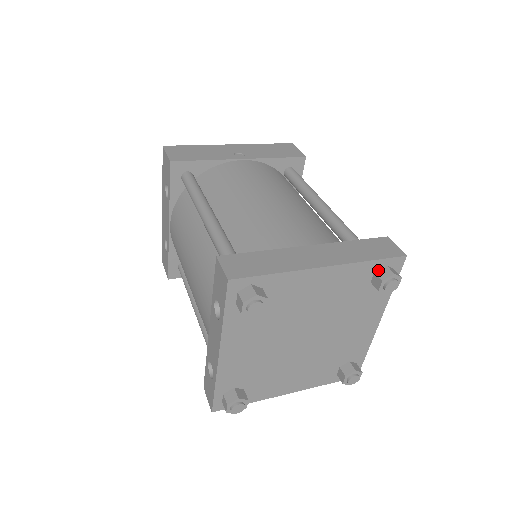
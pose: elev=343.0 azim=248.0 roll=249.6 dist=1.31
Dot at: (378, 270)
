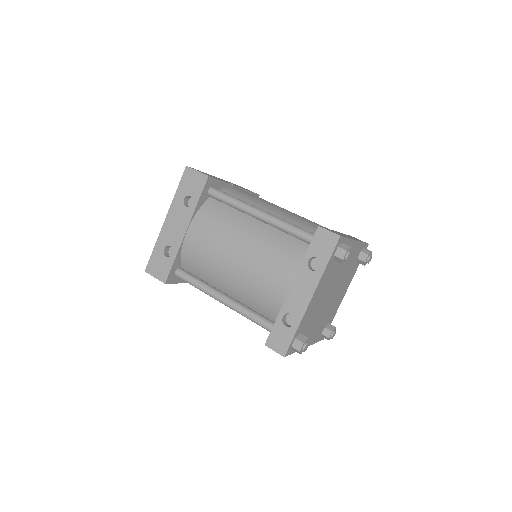
Dot at: (362, 250)
